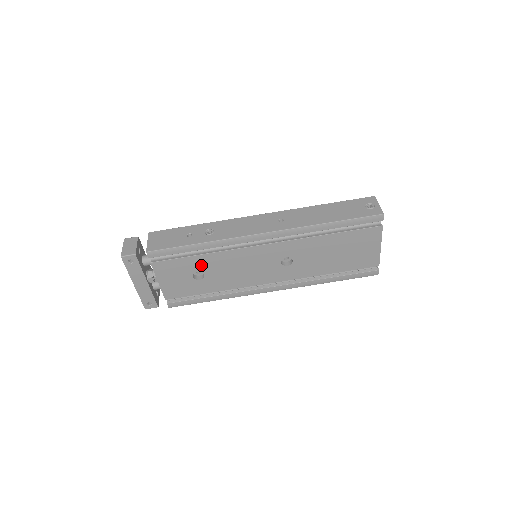
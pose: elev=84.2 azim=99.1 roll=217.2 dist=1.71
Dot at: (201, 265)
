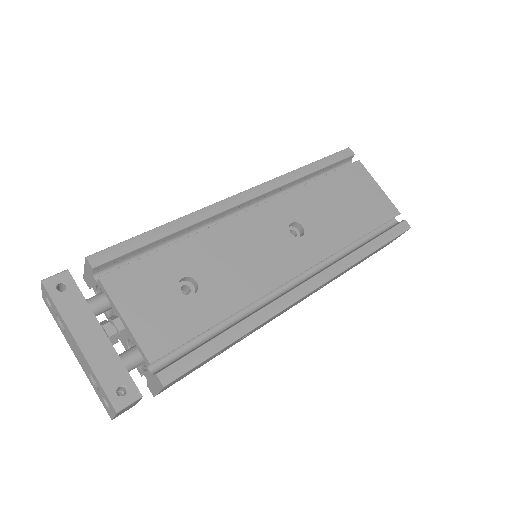
Dot at: (183, 263)
